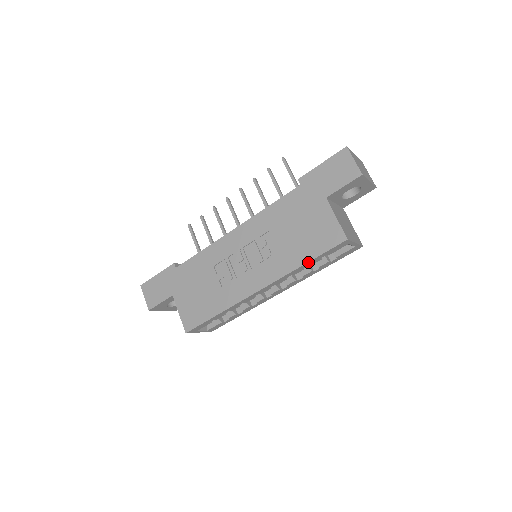
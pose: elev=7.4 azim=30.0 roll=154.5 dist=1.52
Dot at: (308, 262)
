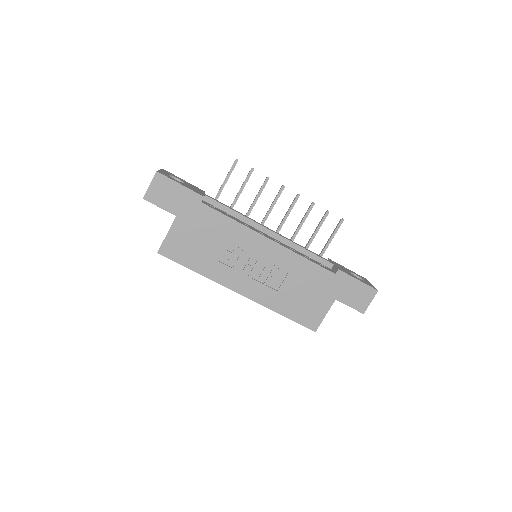
Dot at: (284, 316)
